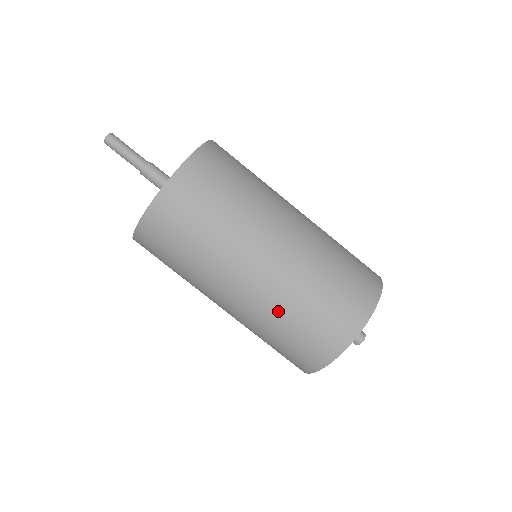
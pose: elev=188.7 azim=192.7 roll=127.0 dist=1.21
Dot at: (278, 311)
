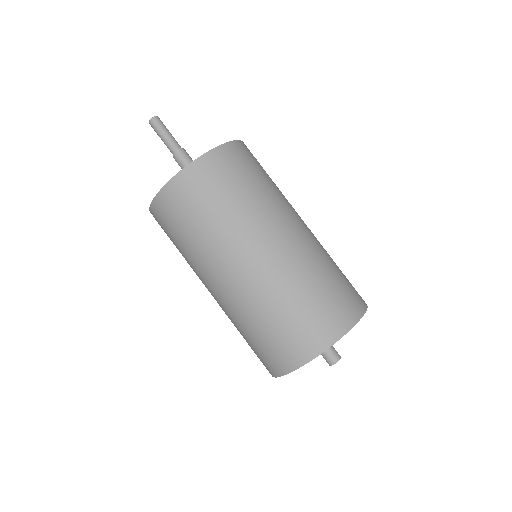
Dot at: (255, 309)
